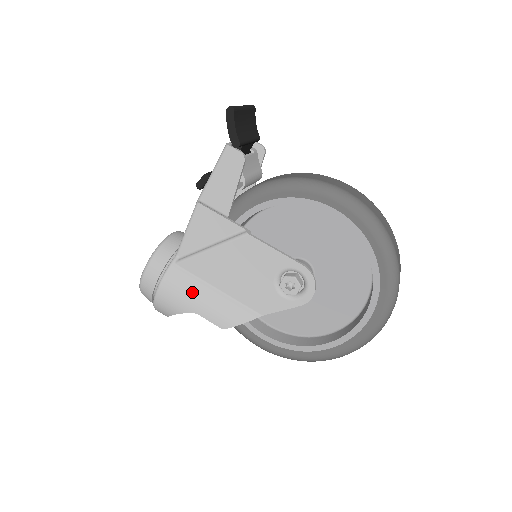
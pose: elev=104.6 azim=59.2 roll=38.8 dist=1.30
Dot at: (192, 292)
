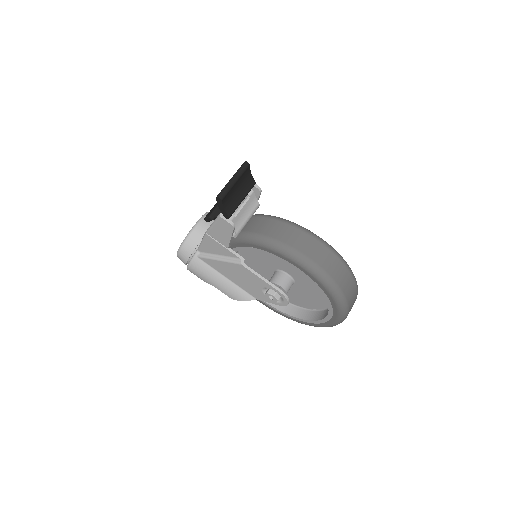
Dot at: (210, 276)
